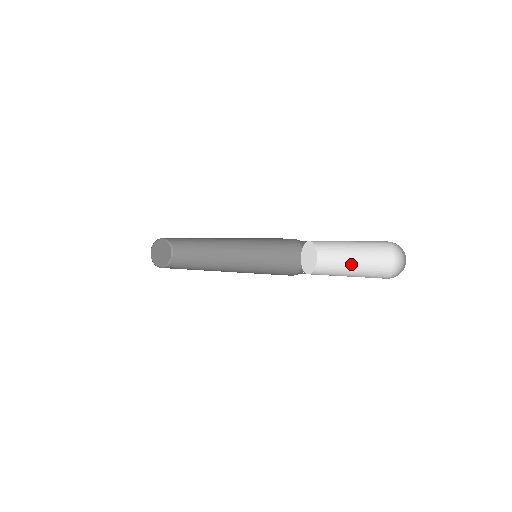
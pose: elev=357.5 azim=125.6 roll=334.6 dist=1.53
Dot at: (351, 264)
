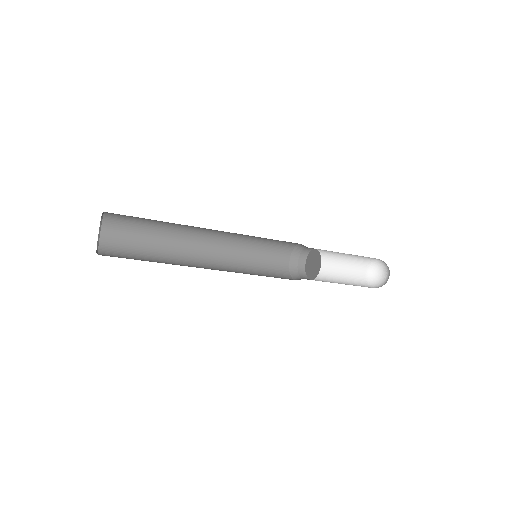
Dot at: (336, 267)
